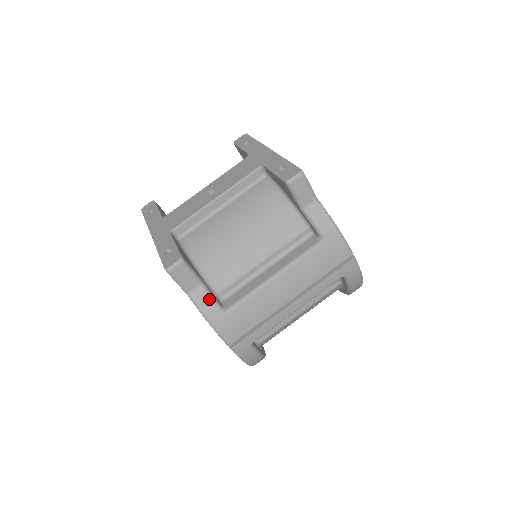
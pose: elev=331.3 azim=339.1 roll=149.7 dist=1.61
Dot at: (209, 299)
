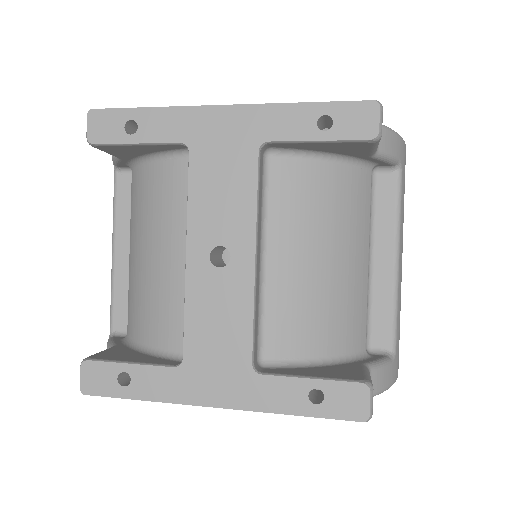
Dot at: (384, 369)
